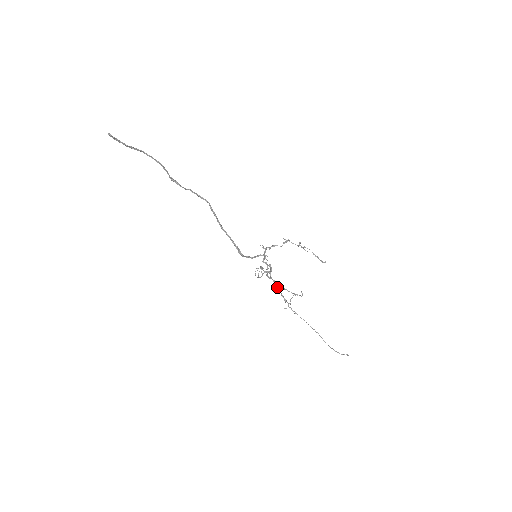
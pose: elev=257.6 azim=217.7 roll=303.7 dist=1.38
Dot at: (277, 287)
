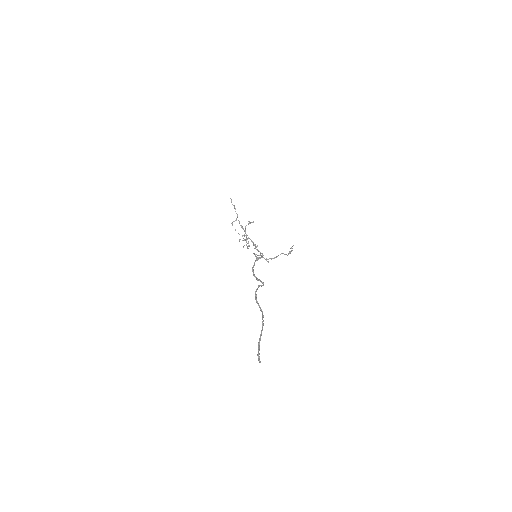
Dot at: (246, 238)
